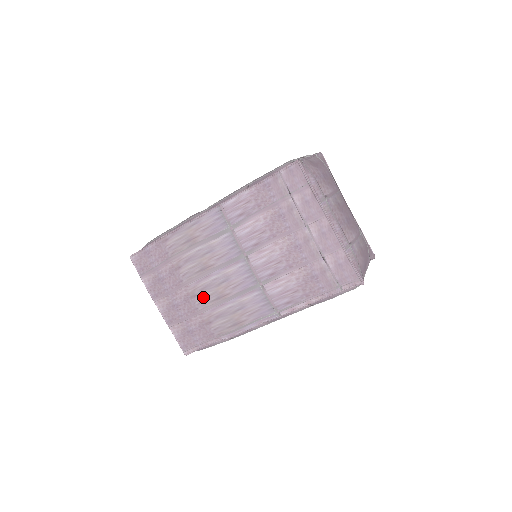
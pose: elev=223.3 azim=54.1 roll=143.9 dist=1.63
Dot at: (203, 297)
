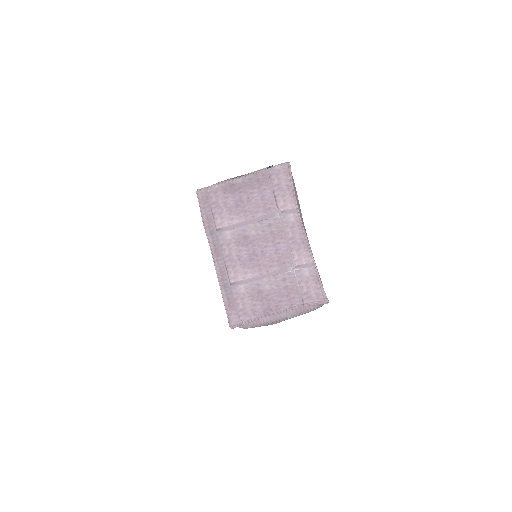
Dot at: occluded
